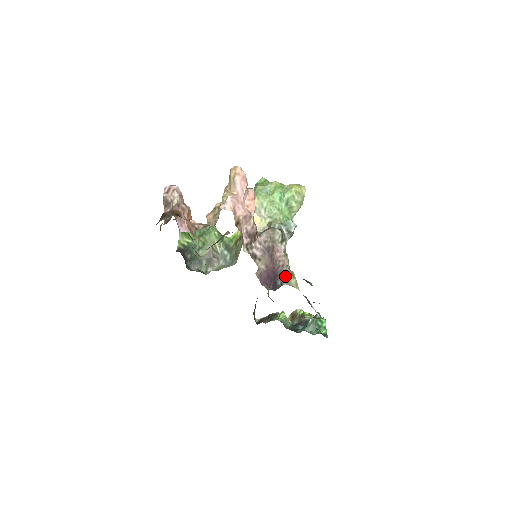
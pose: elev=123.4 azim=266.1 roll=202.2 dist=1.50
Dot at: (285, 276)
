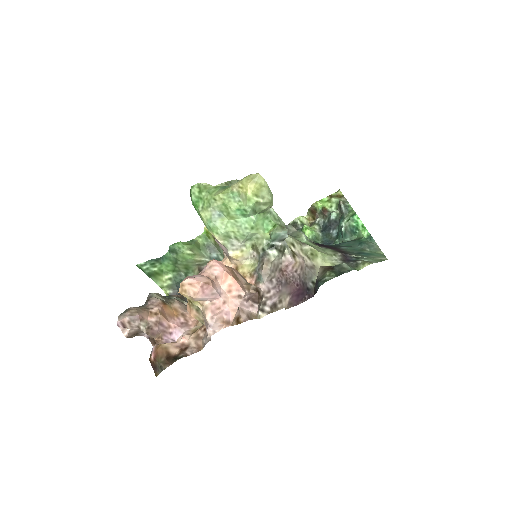
Dot at: (317, 288)
